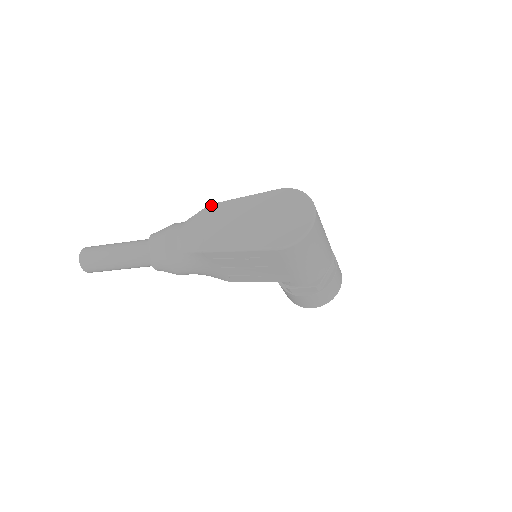
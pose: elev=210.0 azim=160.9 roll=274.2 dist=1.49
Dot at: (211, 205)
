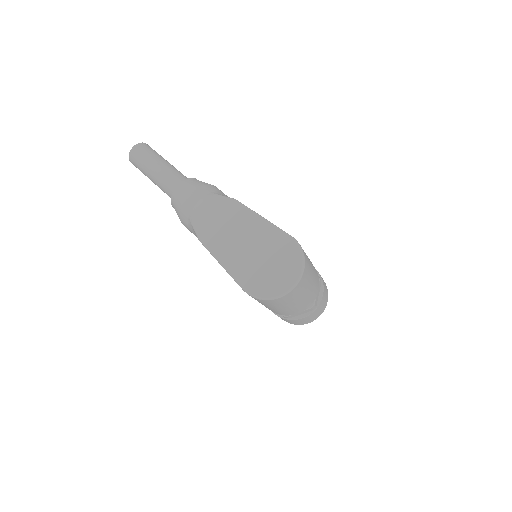
Dot at: (235, 201)
